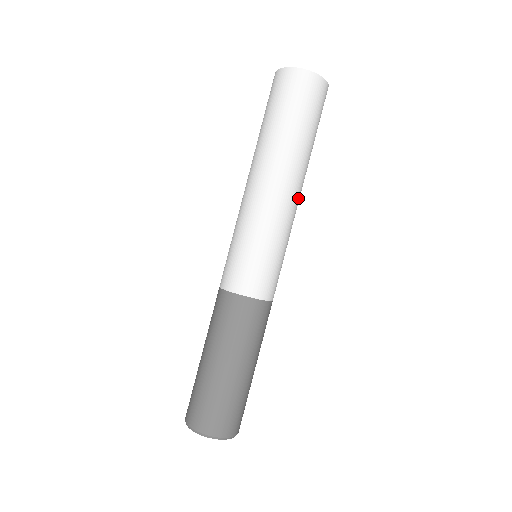
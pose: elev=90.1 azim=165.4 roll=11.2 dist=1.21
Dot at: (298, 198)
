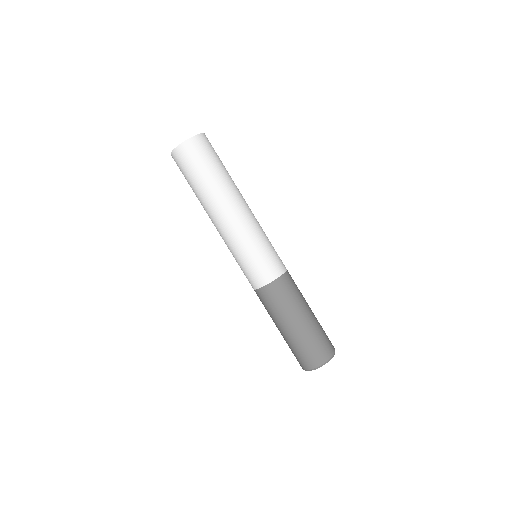
Dot at: (248, 206)
